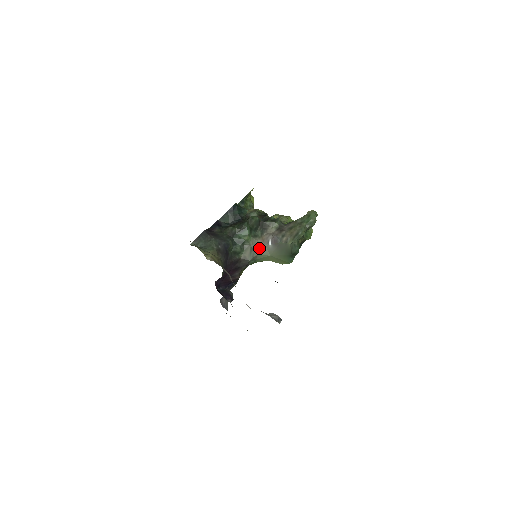
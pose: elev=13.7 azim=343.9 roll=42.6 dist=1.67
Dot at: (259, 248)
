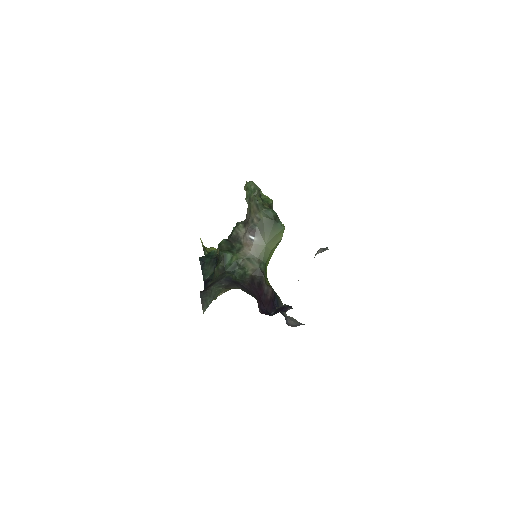
Dot at: (252, 252)
